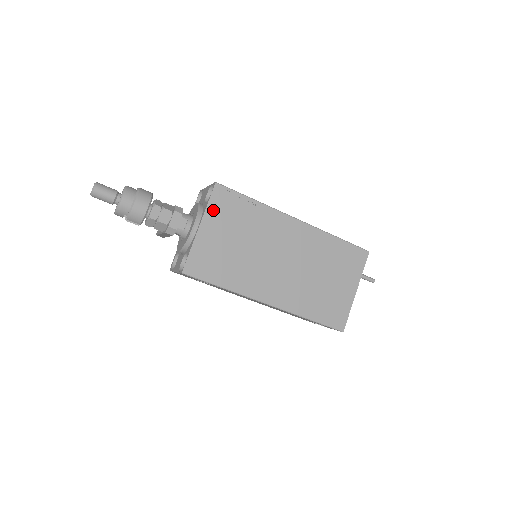
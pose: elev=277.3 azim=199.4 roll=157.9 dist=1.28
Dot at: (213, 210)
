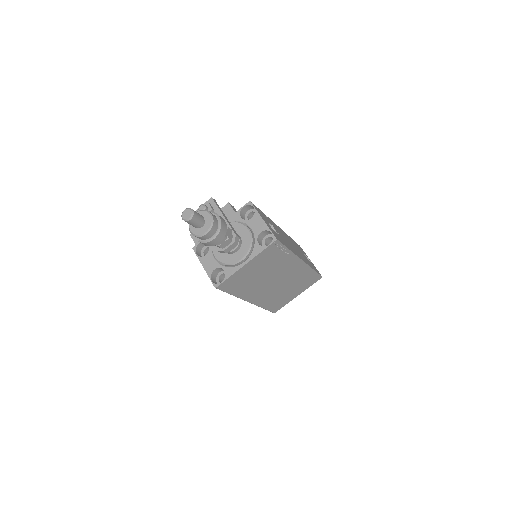
Dot at: (262, 255)
